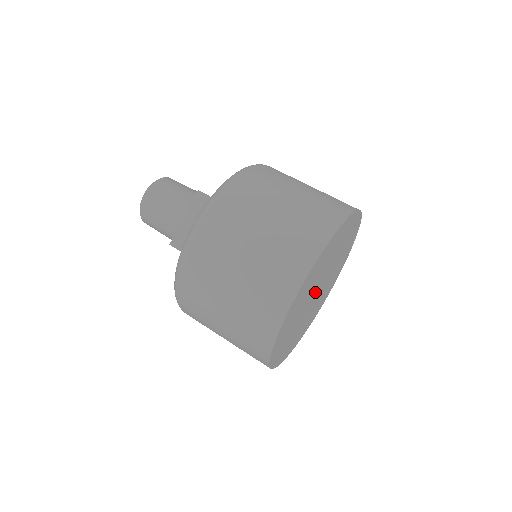
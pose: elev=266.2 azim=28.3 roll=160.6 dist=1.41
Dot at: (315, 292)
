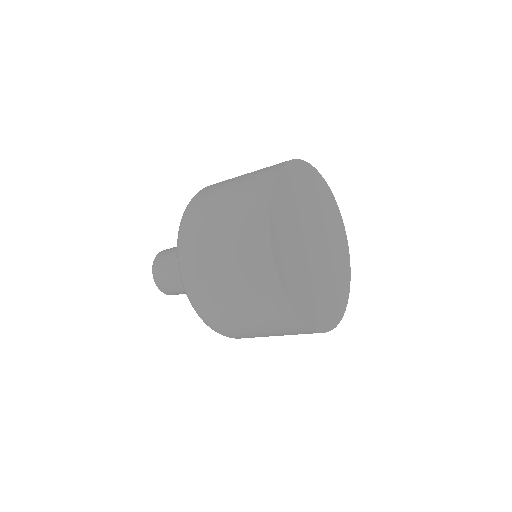
Dot at: (311, 242)
